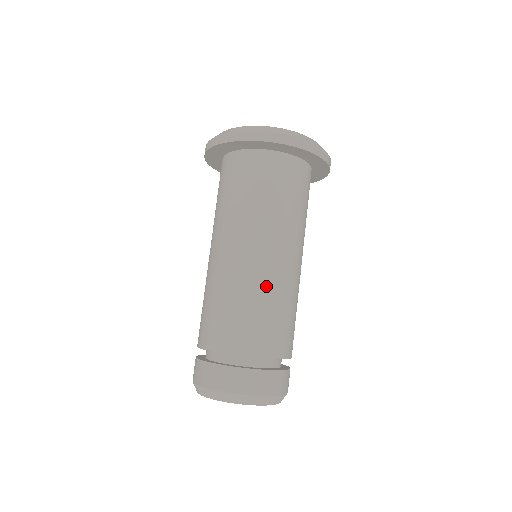
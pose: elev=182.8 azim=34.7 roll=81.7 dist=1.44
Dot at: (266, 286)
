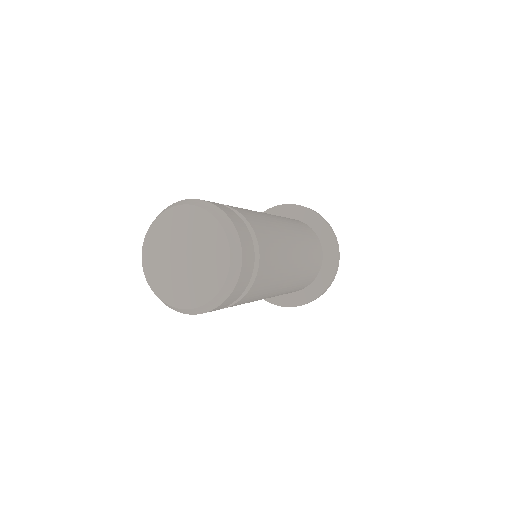
Dot at: (269, 219)
